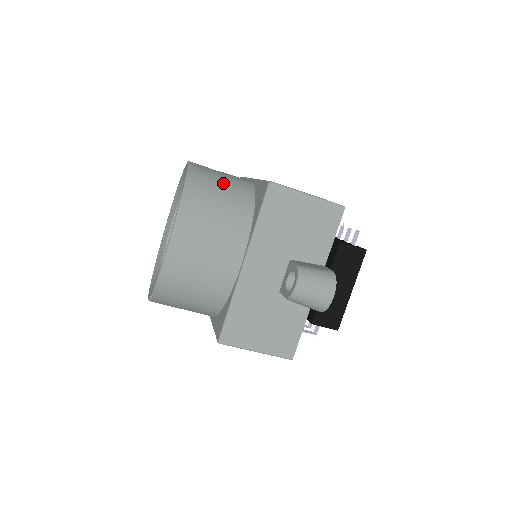
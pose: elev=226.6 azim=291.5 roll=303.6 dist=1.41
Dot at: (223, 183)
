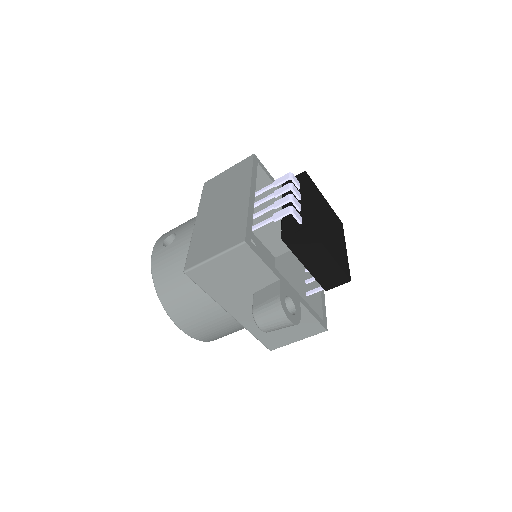
Dot at: (174, 266)
